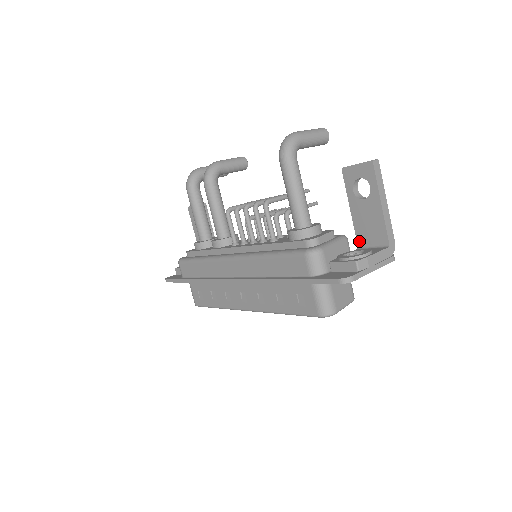
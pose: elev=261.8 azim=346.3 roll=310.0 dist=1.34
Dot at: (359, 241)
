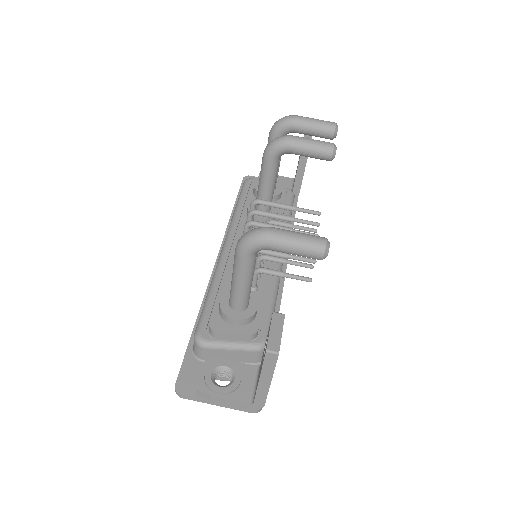
Dot at: (260, 365)
